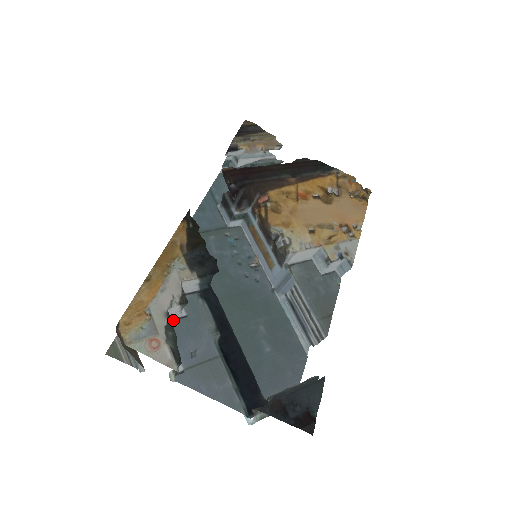
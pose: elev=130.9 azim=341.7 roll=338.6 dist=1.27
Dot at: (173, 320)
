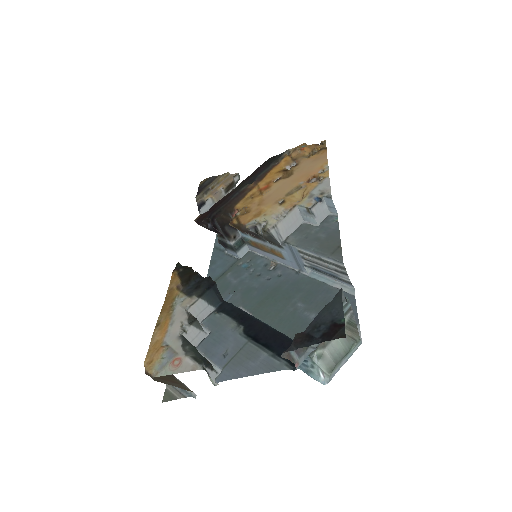
Dot at: (200, 342)
